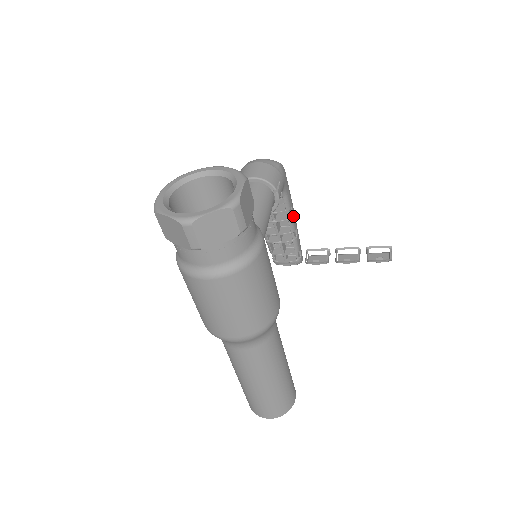
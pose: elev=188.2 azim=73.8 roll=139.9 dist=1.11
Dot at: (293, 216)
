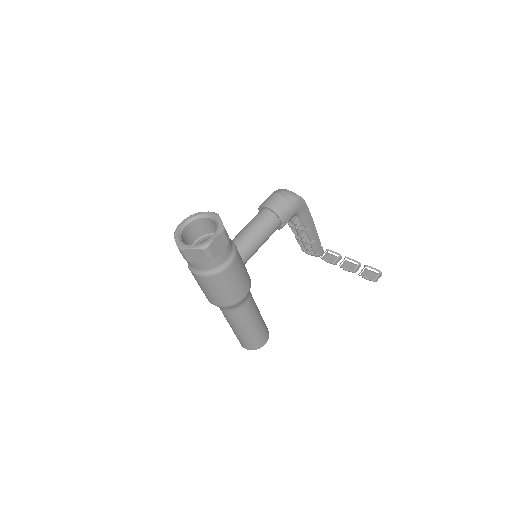
Dot at: (310, 228)
